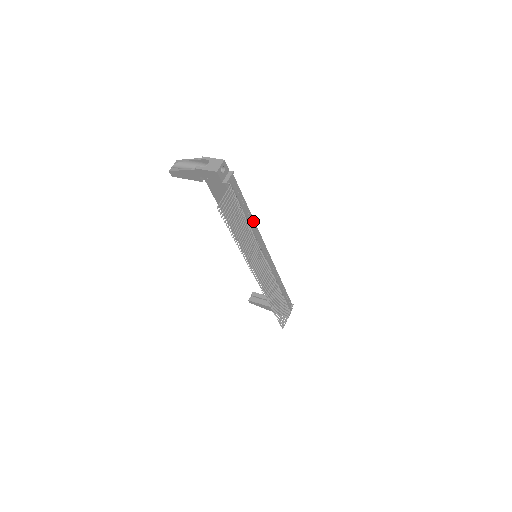
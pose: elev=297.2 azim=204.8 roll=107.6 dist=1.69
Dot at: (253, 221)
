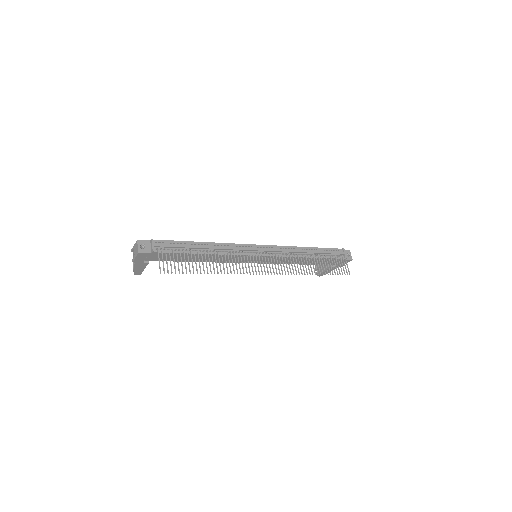
Dot at: (214, 244)
